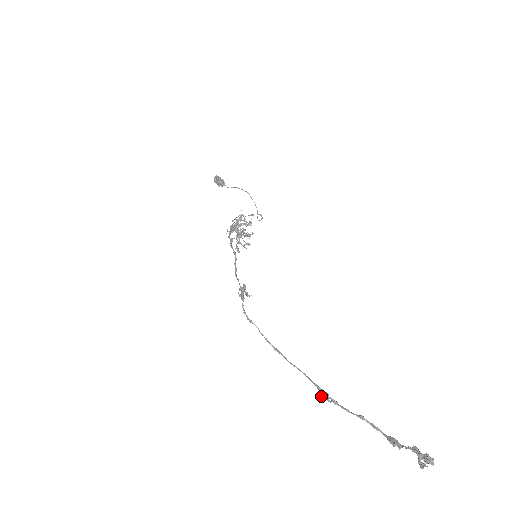
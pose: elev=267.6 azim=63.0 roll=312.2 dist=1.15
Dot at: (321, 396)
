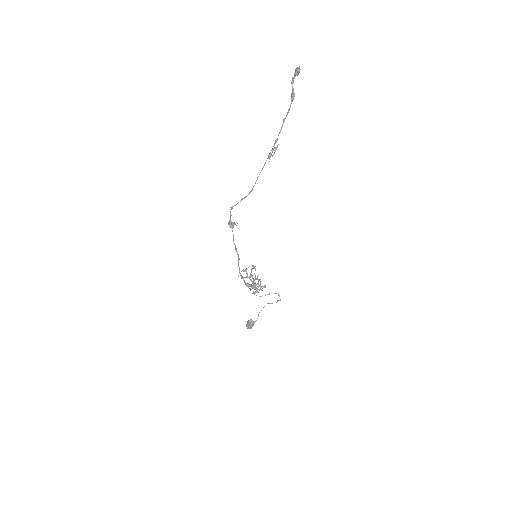
Dot at: (273, 154)
